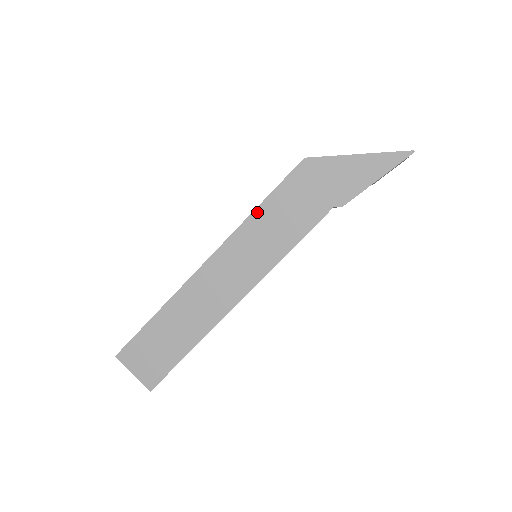
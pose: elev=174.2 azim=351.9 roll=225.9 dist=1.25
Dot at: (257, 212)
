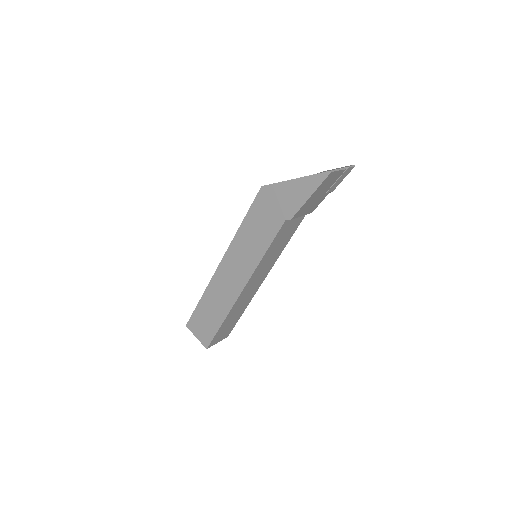
Dot at: (241, 228)
